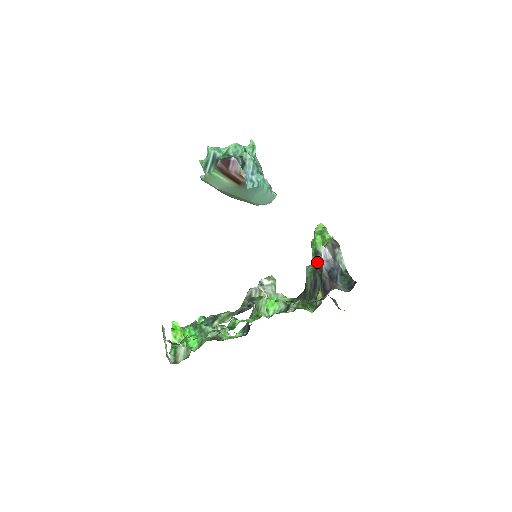
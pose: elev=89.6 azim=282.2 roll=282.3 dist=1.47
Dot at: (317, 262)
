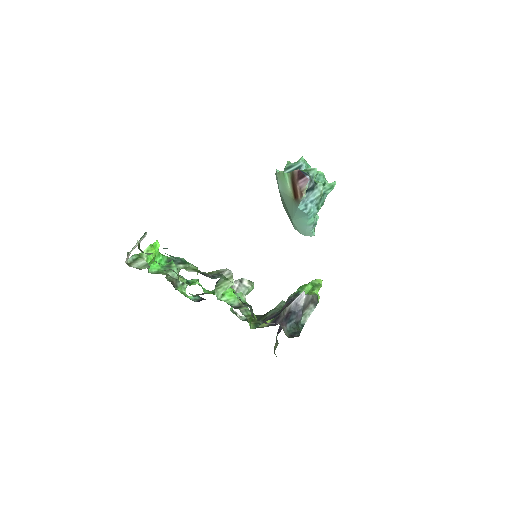
Dot at: (291, 300)
